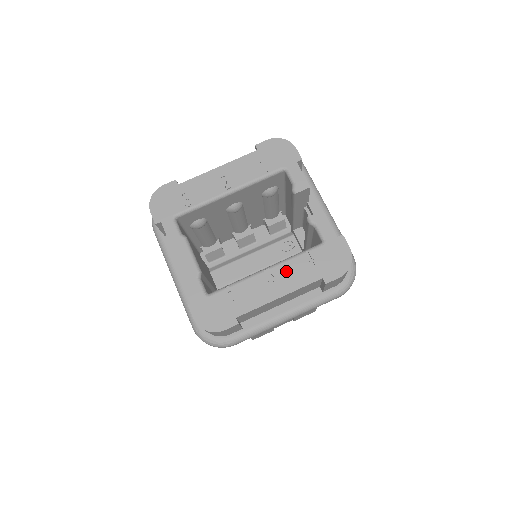
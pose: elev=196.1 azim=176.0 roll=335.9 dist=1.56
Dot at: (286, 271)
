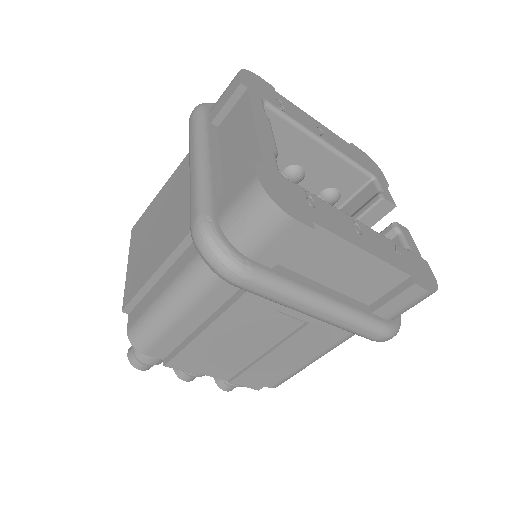
Dot at: (374, 237)
